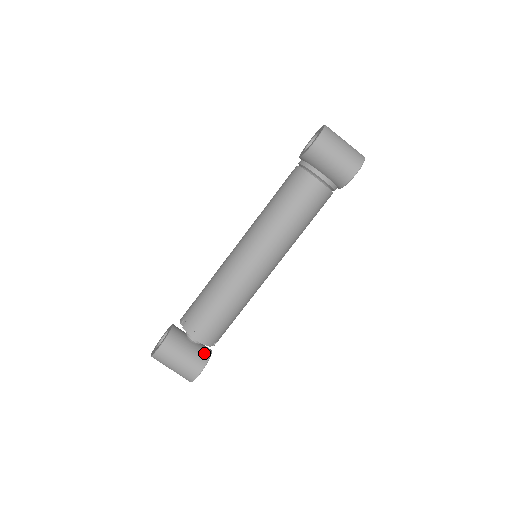
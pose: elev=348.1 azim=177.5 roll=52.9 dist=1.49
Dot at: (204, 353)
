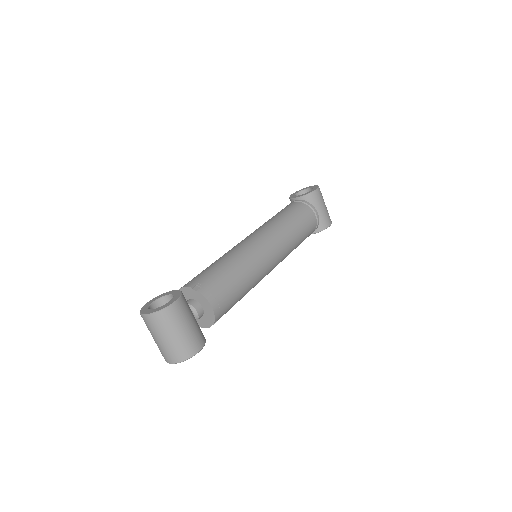
Dot at: (201, 331)
